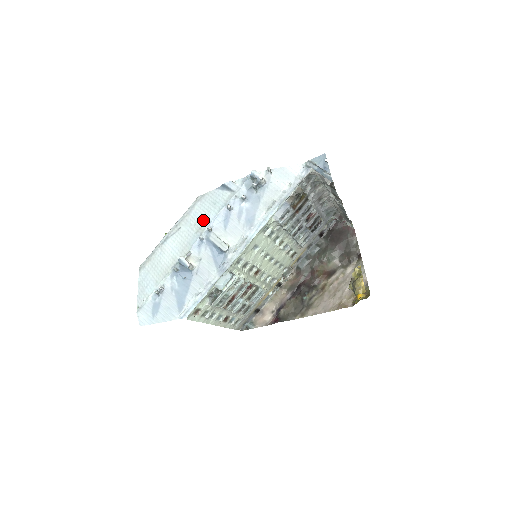
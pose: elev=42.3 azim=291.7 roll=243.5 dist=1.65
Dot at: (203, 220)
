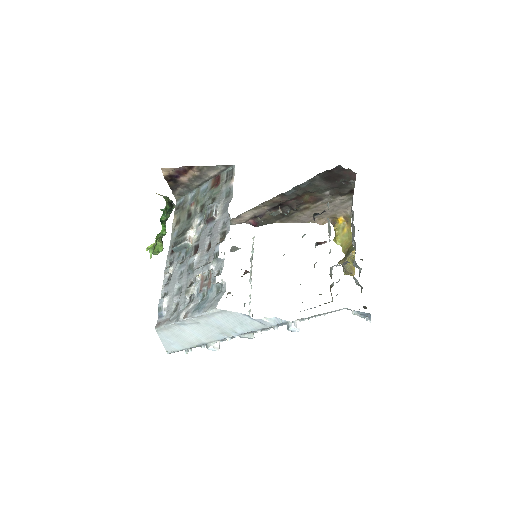
Dot at: (228, 330)
